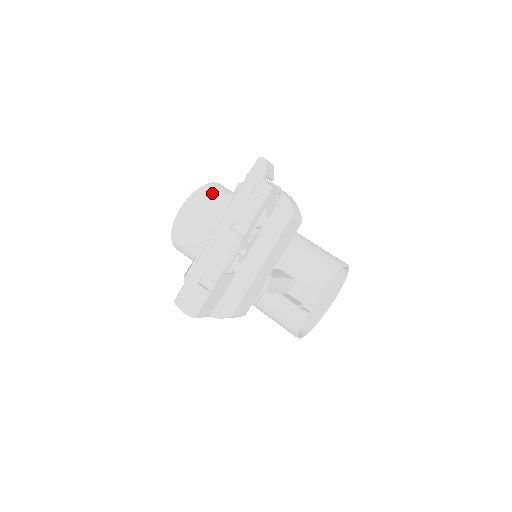
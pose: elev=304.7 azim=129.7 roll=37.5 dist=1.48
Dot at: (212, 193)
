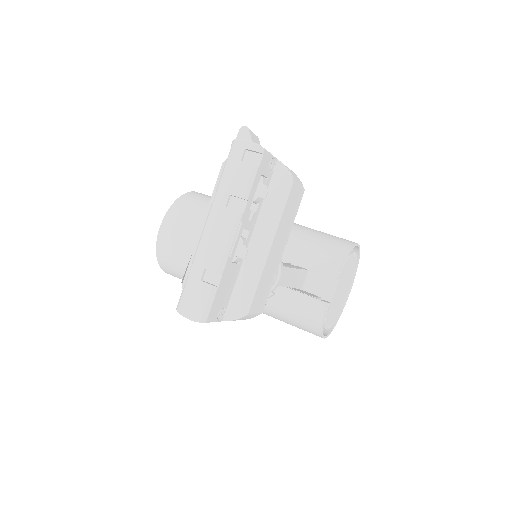
Dot at: (193, 201)
